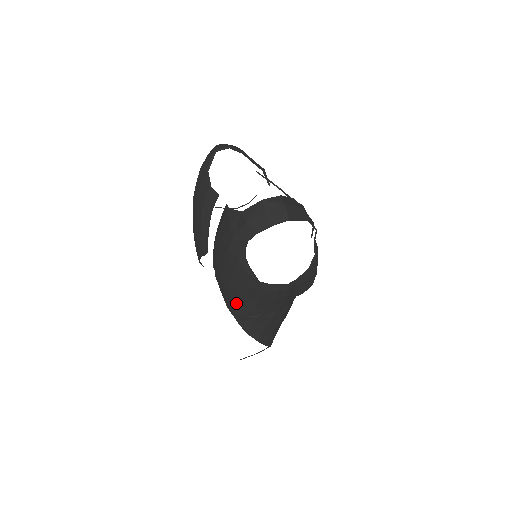
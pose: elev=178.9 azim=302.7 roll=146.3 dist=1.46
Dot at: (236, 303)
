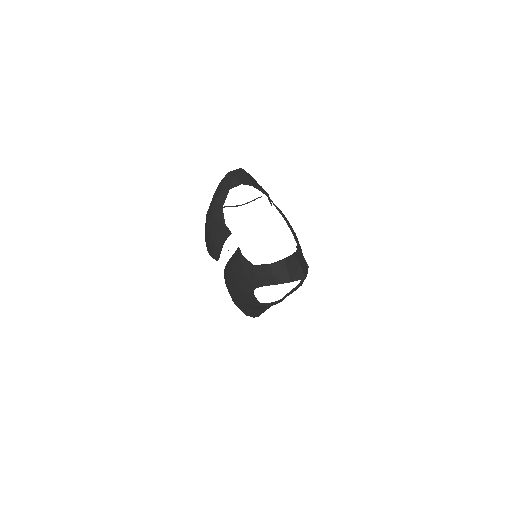
Dot at: (241, 305)
